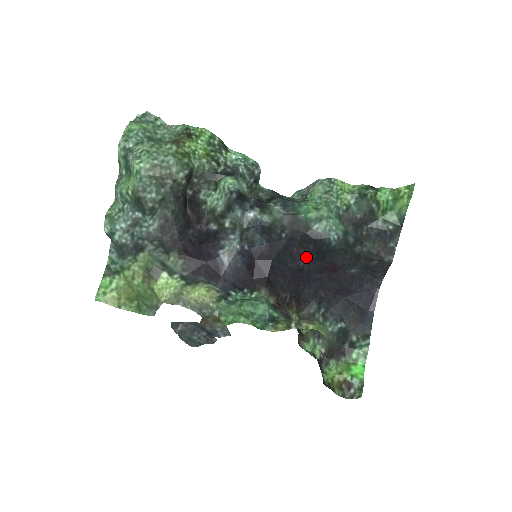
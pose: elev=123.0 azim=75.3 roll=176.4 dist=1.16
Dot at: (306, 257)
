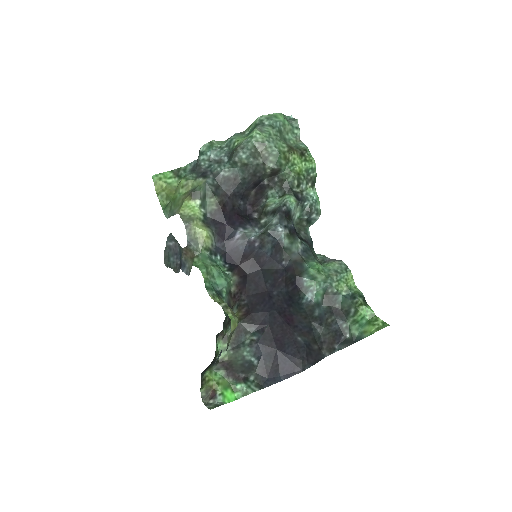
Dot at: (281, 292)
